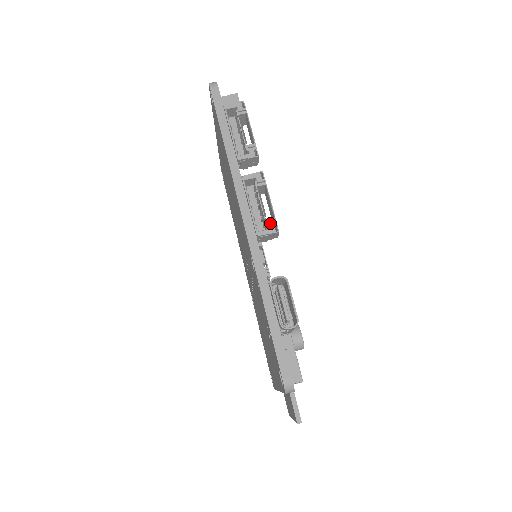
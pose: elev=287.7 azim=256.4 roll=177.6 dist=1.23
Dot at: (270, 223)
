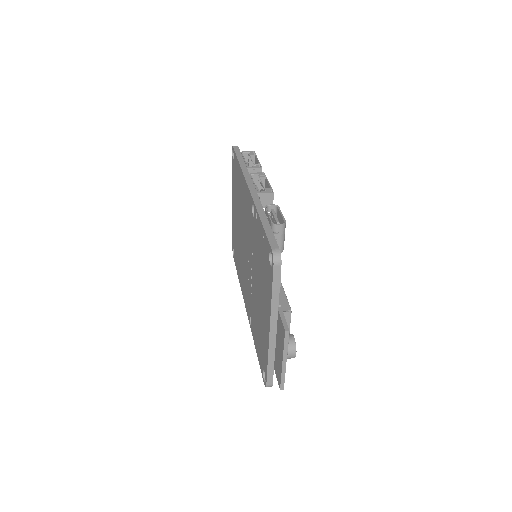
Dot at: (267, 189)
